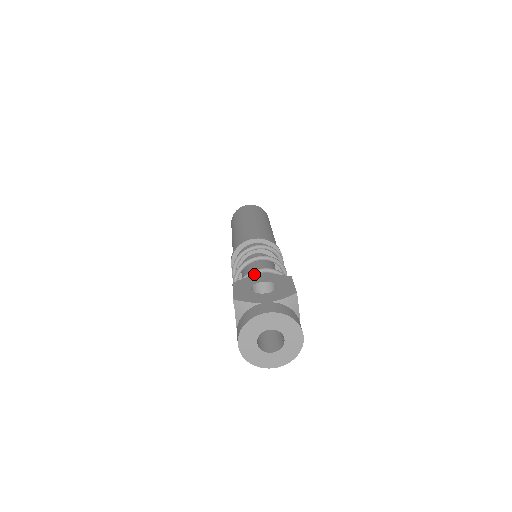
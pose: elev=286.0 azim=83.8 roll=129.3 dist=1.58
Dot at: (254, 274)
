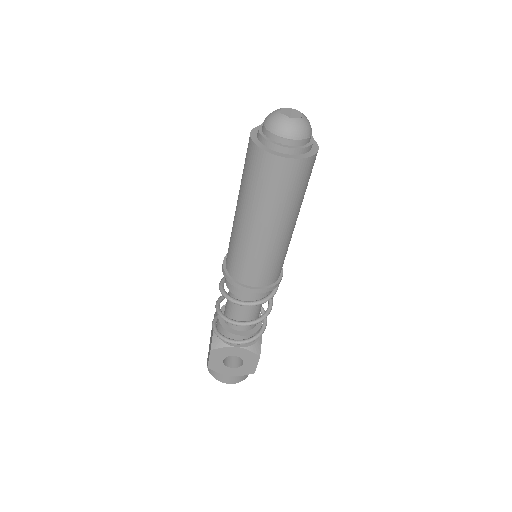
Dot at: (232, 343)
